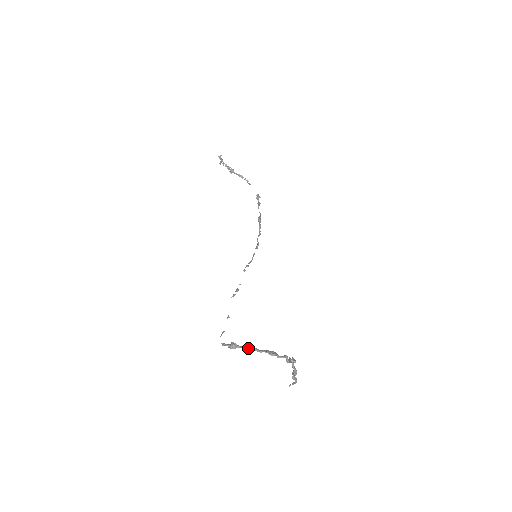
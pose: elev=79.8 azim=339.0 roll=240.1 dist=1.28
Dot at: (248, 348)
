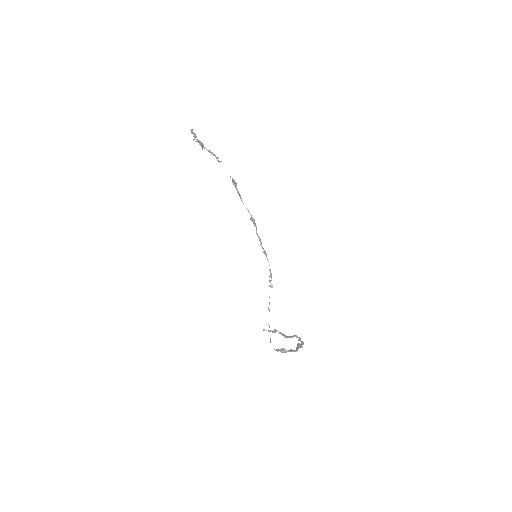
Dot at: (293, 351)
